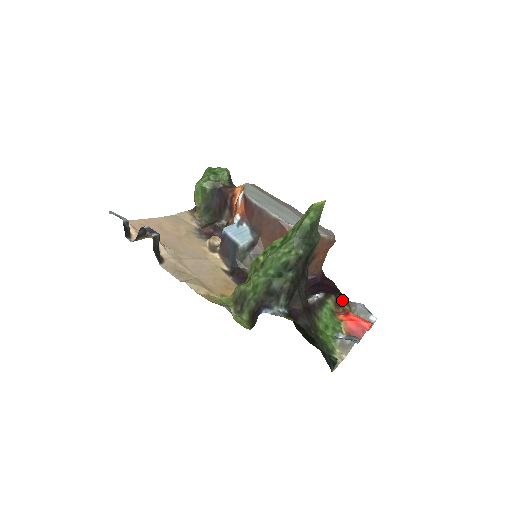
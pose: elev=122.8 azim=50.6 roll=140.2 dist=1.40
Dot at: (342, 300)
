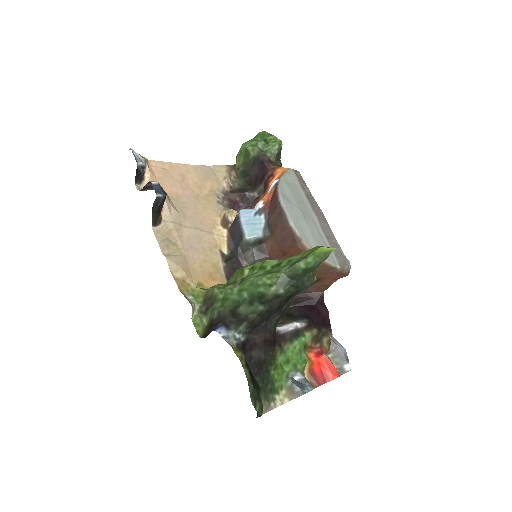
Dot at: (324, 336)
